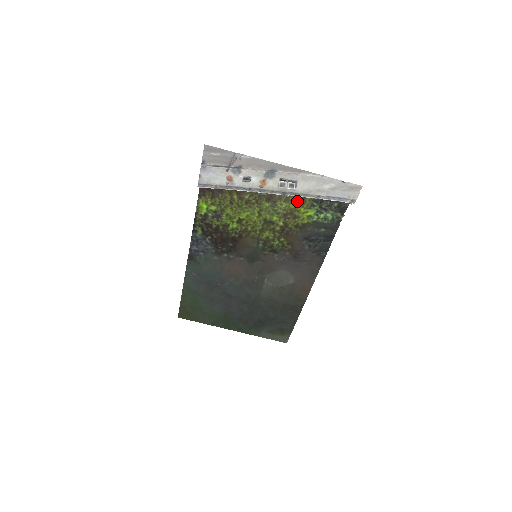
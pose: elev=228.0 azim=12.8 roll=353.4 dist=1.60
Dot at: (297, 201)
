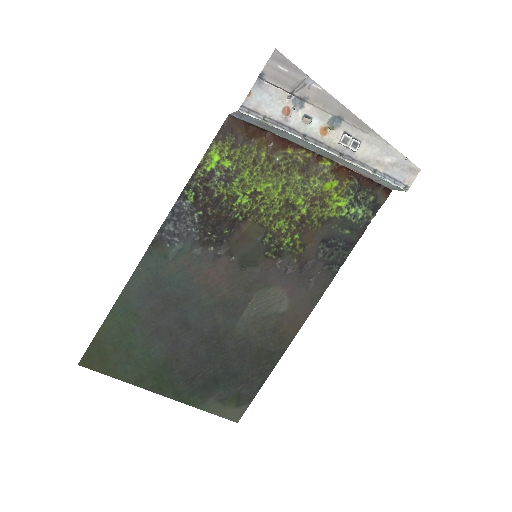
Dot at: (333, 182)
